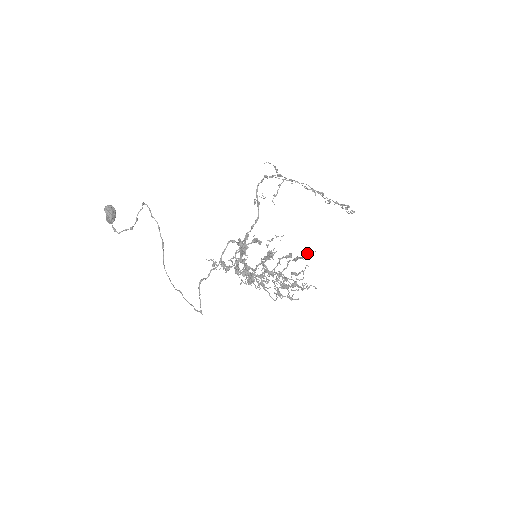
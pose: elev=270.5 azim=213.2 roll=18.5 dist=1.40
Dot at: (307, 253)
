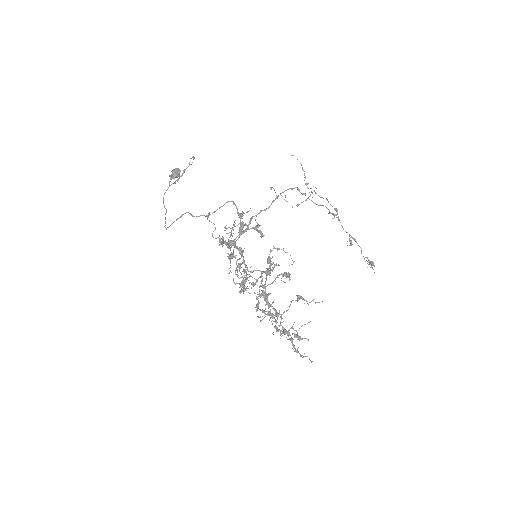
Dot at: (313, 299)
